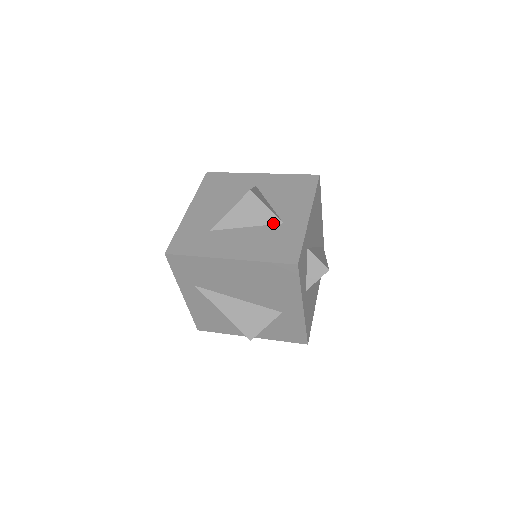
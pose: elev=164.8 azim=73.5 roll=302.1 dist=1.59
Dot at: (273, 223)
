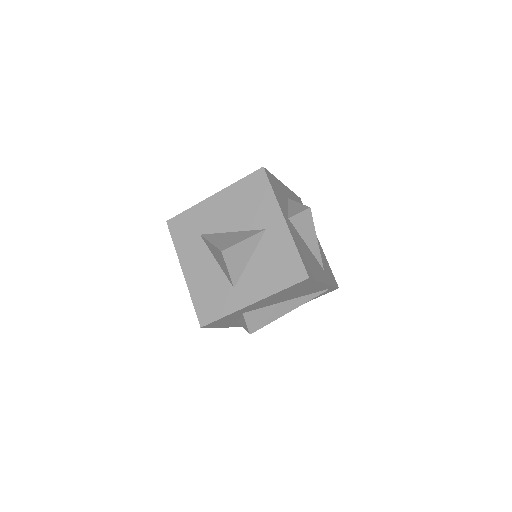
Dot at: (229, 280)
